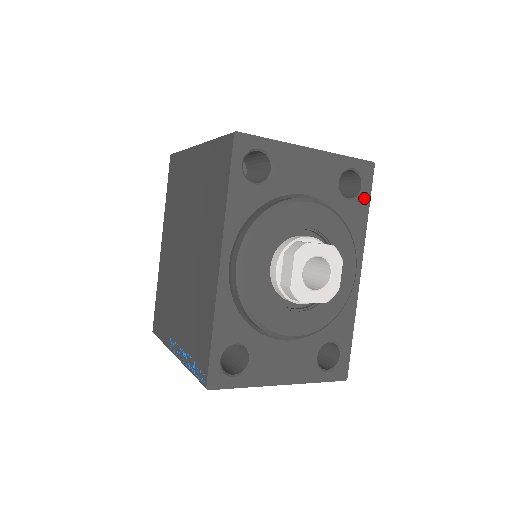
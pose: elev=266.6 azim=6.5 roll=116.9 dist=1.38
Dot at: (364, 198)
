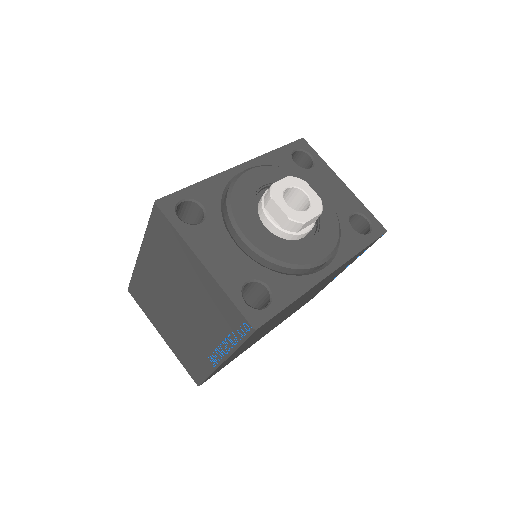
Dot at: (366, 239)
